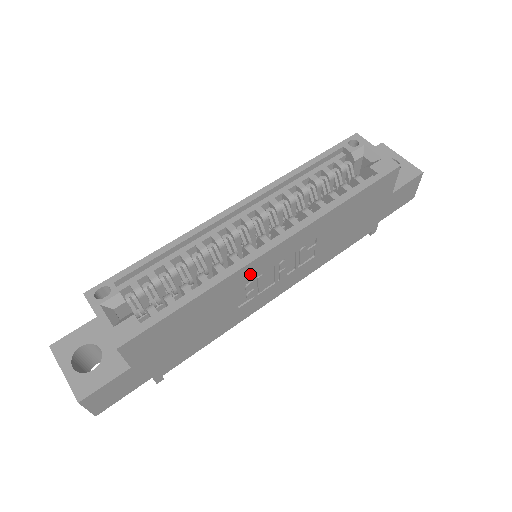
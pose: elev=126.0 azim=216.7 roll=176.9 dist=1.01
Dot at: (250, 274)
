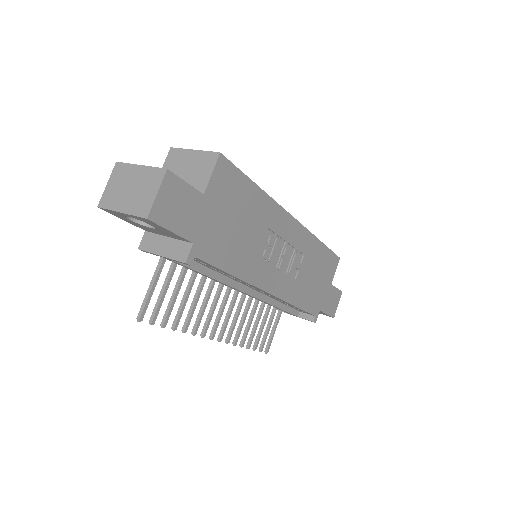
Dot at: (278, 223)
